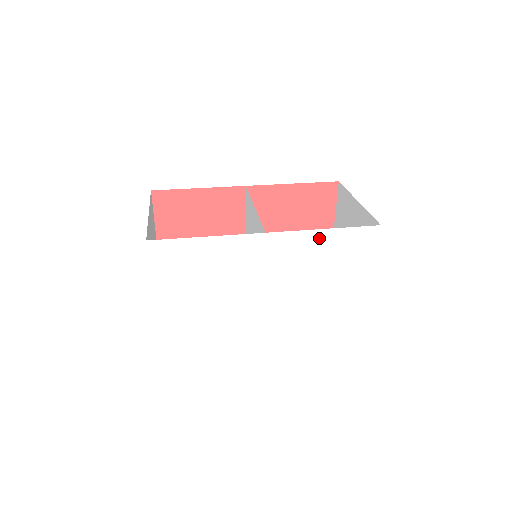
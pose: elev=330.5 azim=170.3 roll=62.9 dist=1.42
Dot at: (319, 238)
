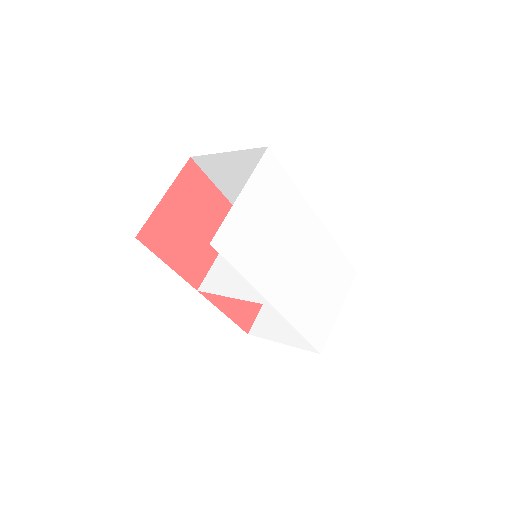
Dot at: (334, 250)
